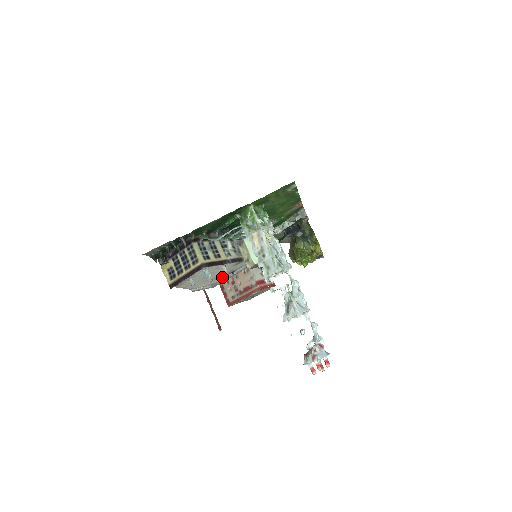
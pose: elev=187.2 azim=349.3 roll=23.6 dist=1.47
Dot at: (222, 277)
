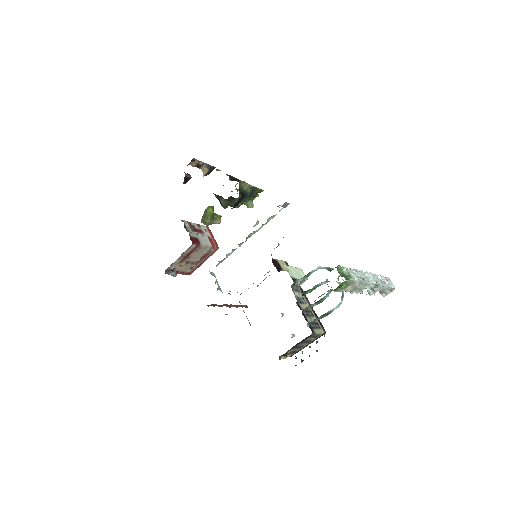
Dot at: occluded
